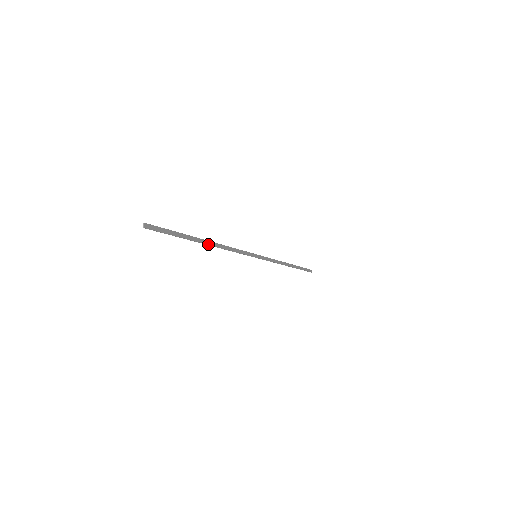
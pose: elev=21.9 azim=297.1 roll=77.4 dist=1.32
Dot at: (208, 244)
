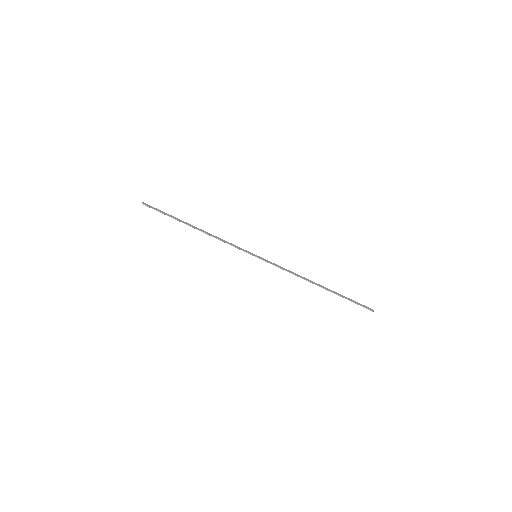
Dot at: (195, 228)
